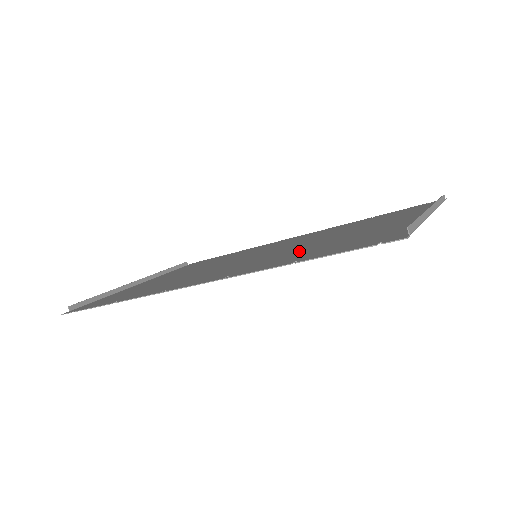
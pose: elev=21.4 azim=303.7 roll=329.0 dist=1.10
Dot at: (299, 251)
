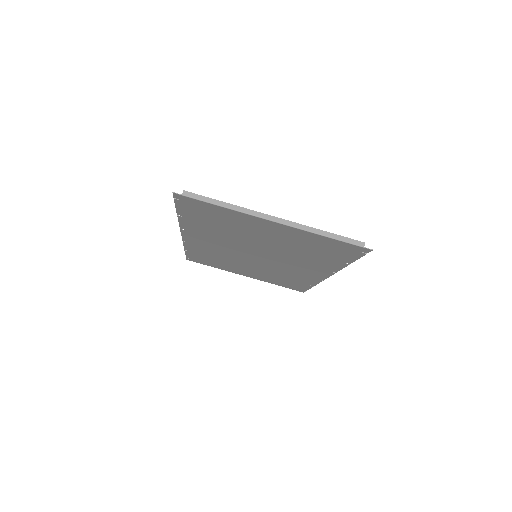
Dot at: (223, 232)
